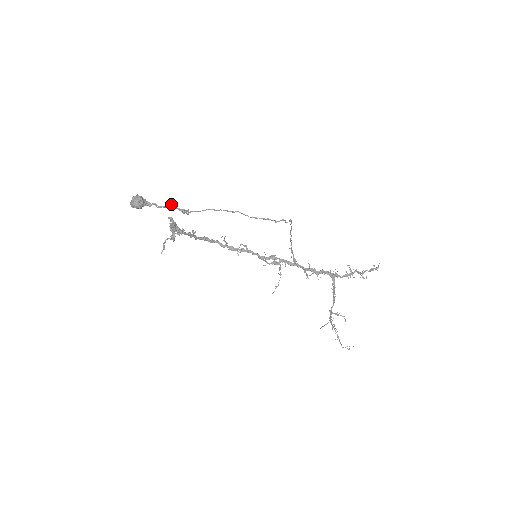
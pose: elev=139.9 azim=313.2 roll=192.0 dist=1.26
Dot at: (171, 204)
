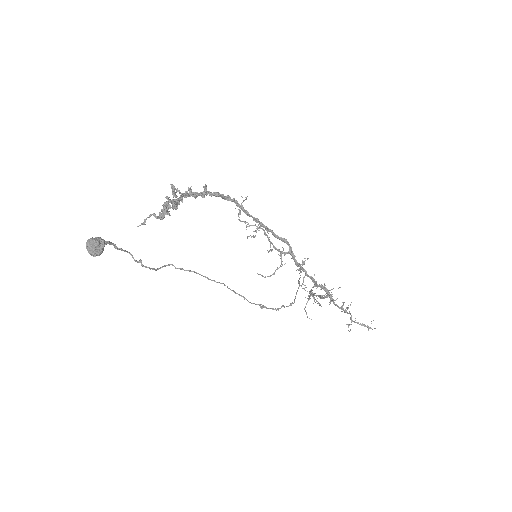
Dot at: (141, 261)
